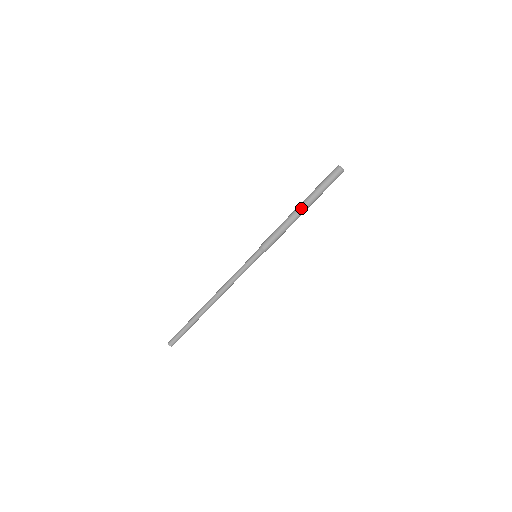
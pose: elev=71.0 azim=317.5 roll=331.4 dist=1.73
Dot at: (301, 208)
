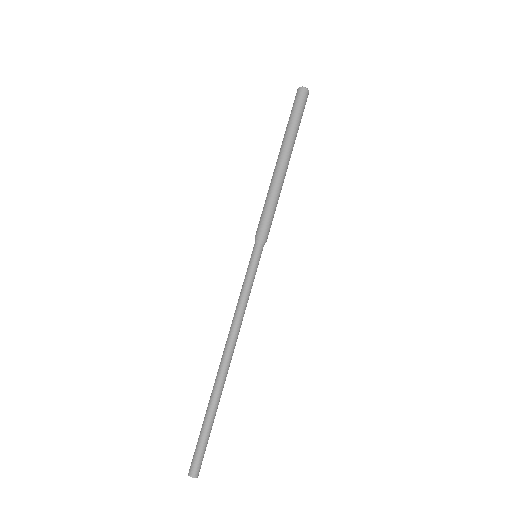
Dot at: (277, 159)
